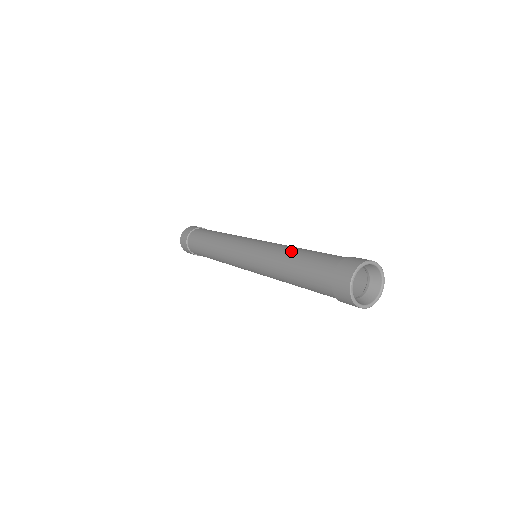
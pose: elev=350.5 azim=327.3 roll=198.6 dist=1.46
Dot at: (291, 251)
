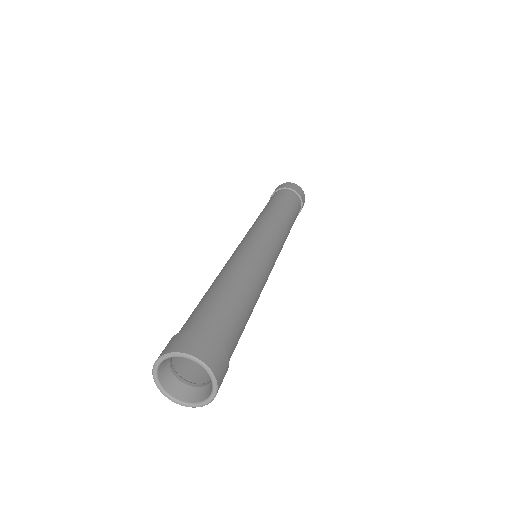
Dot at: occluded
